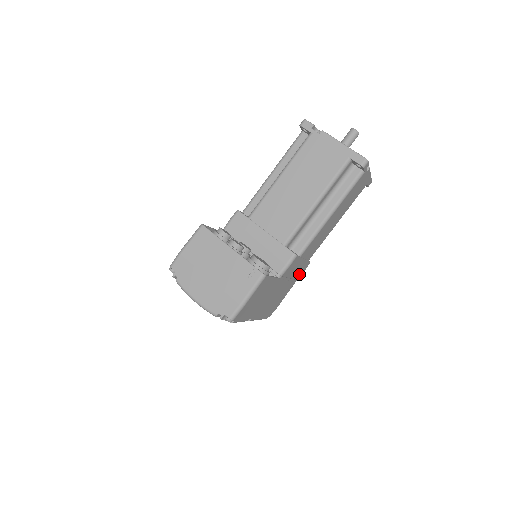
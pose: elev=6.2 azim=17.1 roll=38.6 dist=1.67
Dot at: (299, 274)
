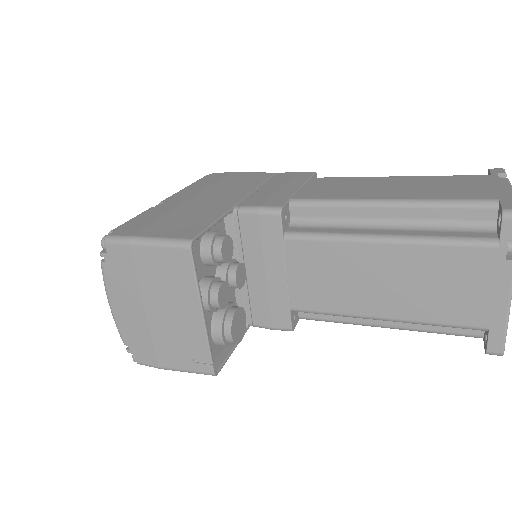
Dot at: occluded
